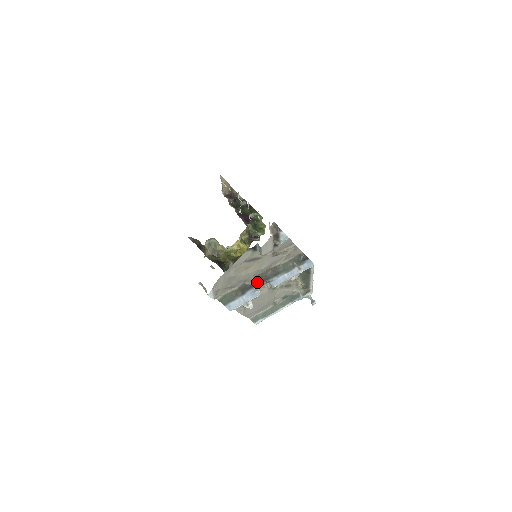
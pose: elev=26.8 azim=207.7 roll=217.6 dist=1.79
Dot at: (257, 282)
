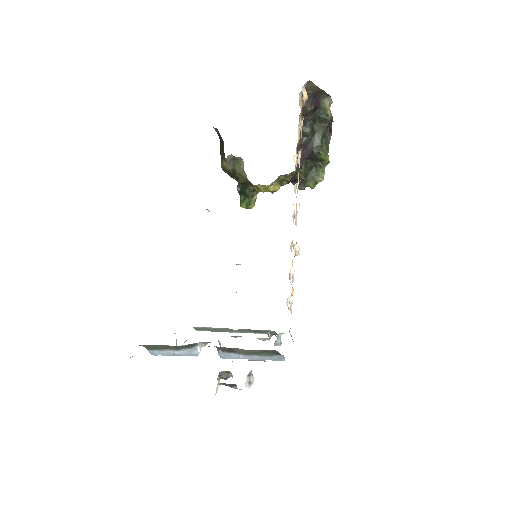
Dot at: (204, 342)
